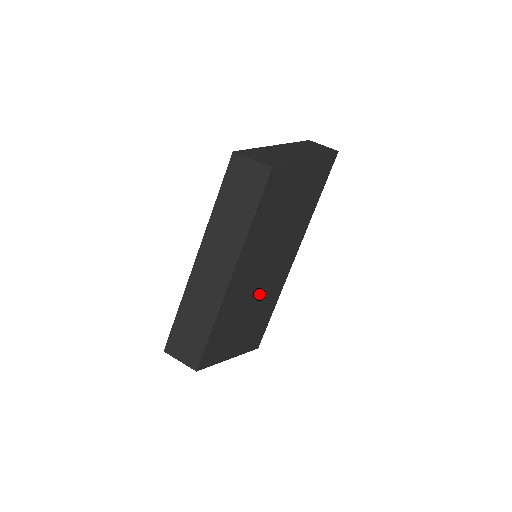
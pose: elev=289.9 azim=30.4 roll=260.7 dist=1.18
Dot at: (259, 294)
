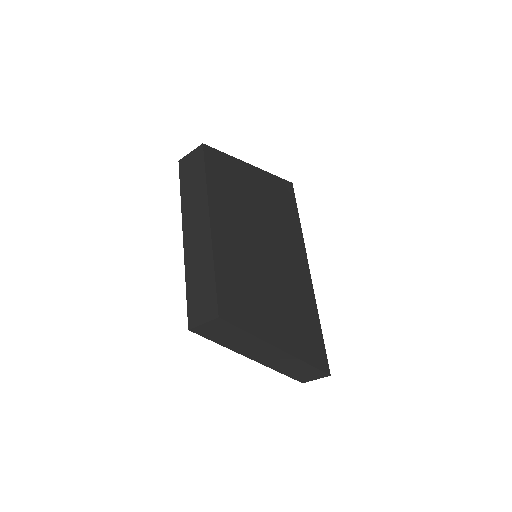
Dot at: (274, 280)
